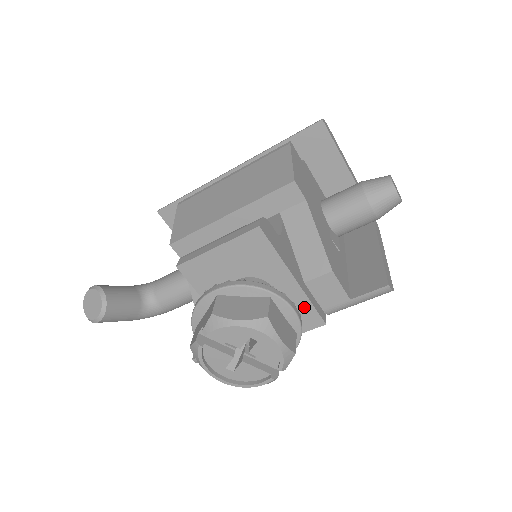
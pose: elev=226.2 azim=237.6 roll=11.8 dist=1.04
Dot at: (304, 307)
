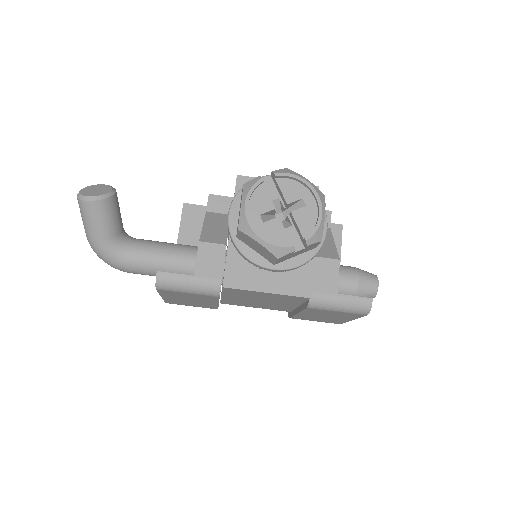
Dot at: (304, 270)
